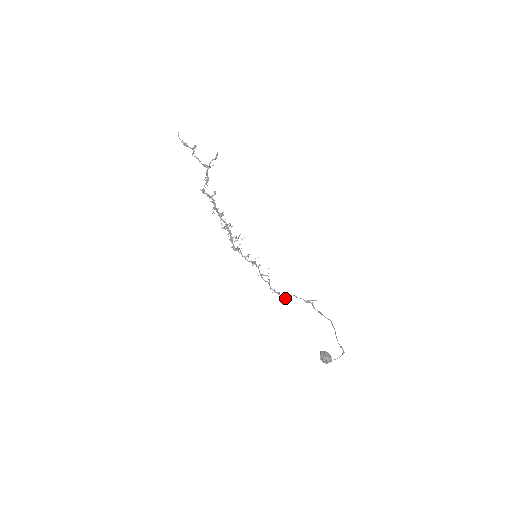
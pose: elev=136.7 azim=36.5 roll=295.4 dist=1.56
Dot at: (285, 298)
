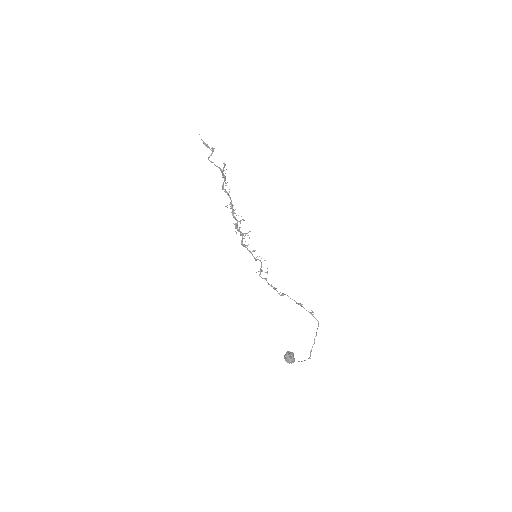
Dot at: (279, 294)
